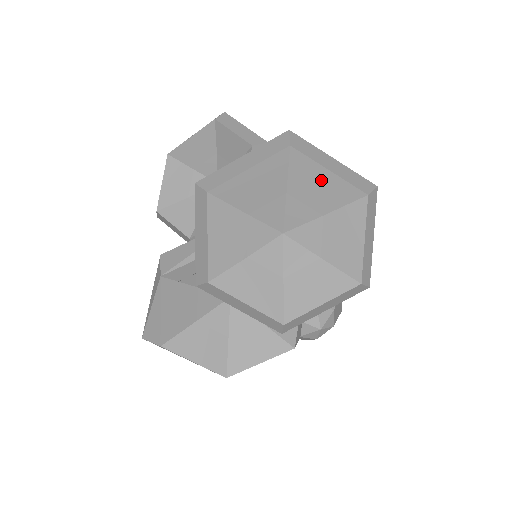
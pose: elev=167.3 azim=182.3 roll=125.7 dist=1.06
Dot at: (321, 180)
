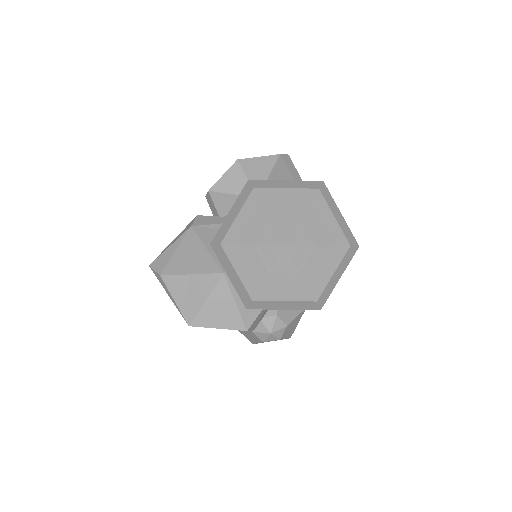
Dot at: (326, 221)
